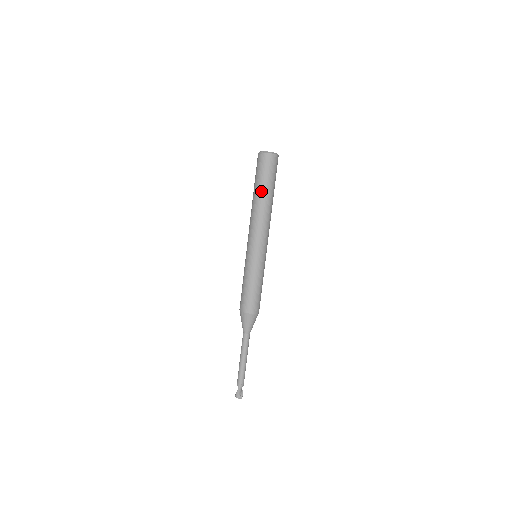
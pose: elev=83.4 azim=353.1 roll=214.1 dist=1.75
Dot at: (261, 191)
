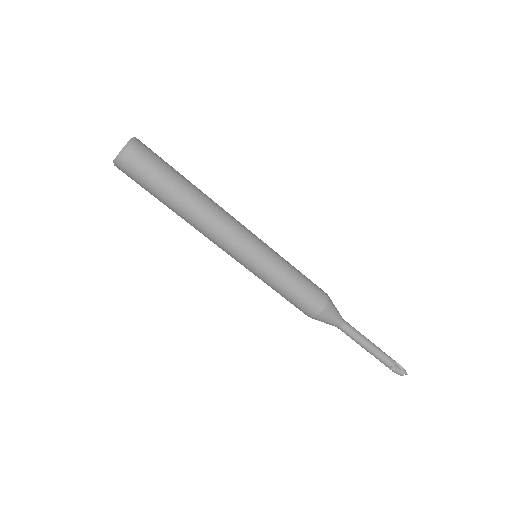
Dot at: (167, 205)
